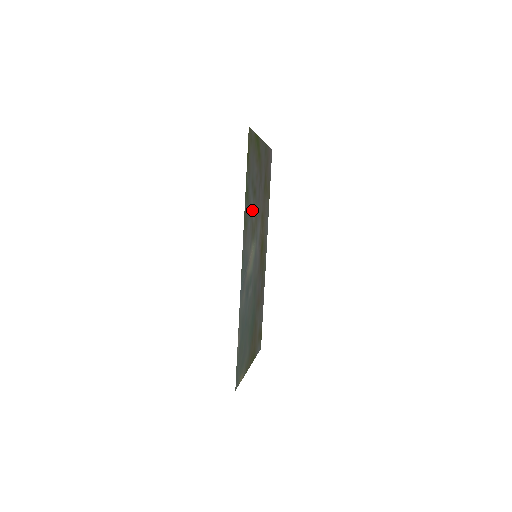
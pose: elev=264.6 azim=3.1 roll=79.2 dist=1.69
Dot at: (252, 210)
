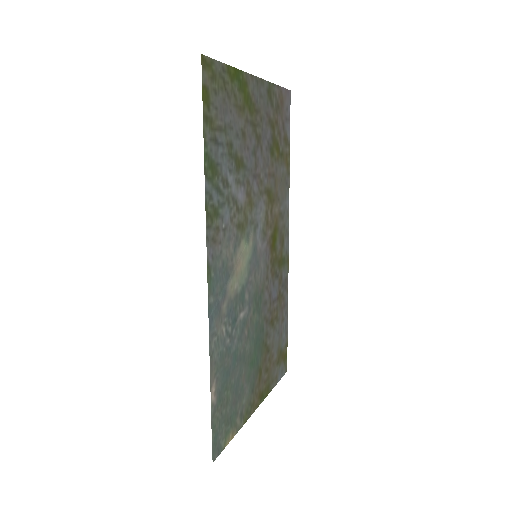
Dot at: (234, 191)
